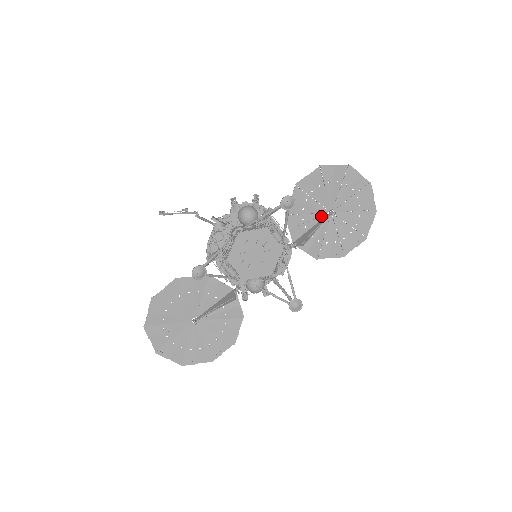
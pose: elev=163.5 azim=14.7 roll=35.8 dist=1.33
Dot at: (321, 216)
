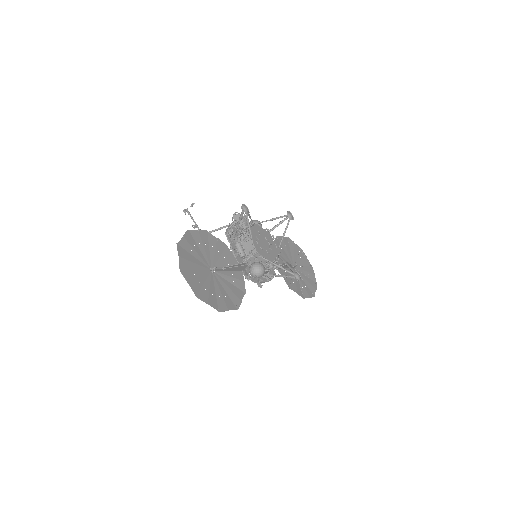
Dot at: occluded
